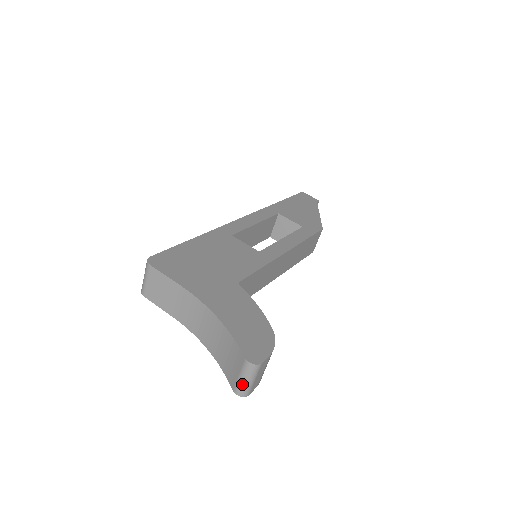
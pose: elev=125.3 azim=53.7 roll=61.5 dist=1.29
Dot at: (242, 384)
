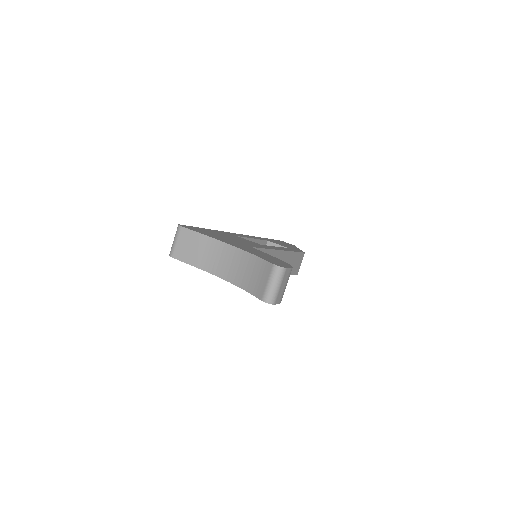
Dot at: (270, 289)
